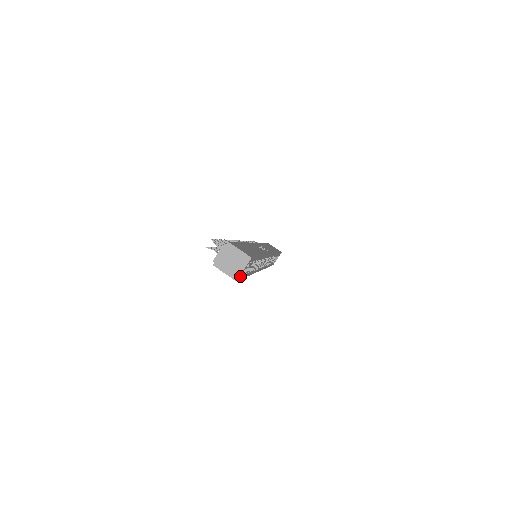
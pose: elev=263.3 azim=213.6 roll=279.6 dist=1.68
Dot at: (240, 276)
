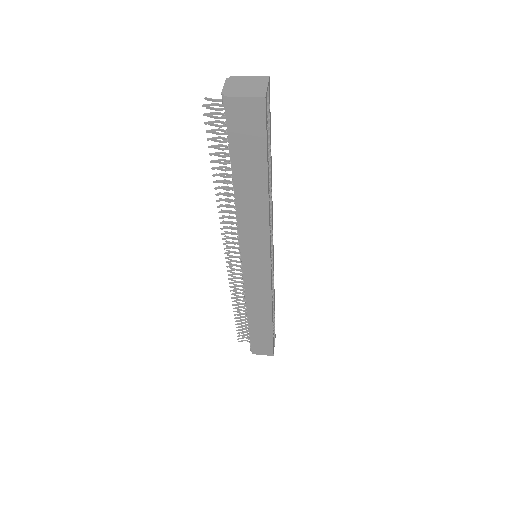
Dot at: (266, 105)
